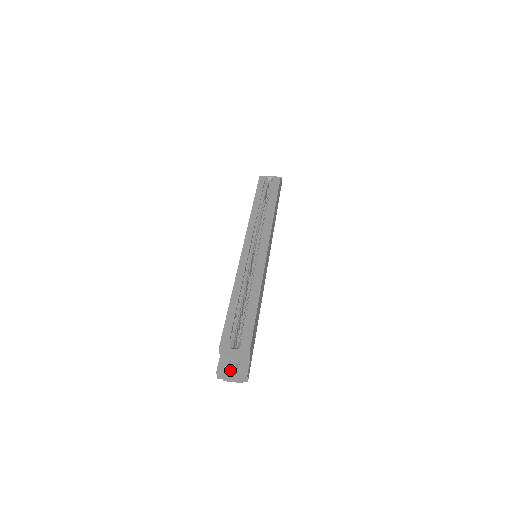
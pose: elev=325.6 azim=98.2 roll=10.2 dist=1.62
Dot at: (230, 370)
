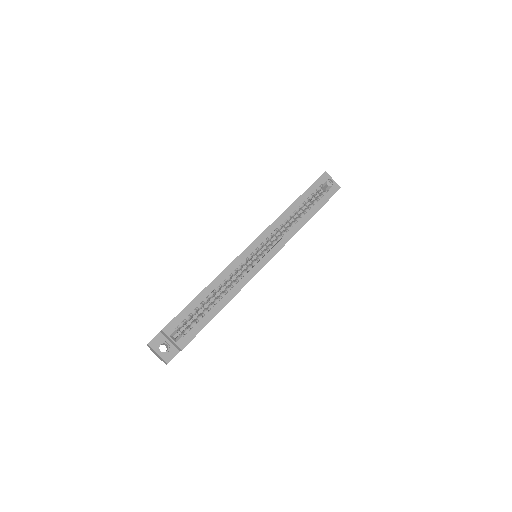
Dot at: (159, 350)
